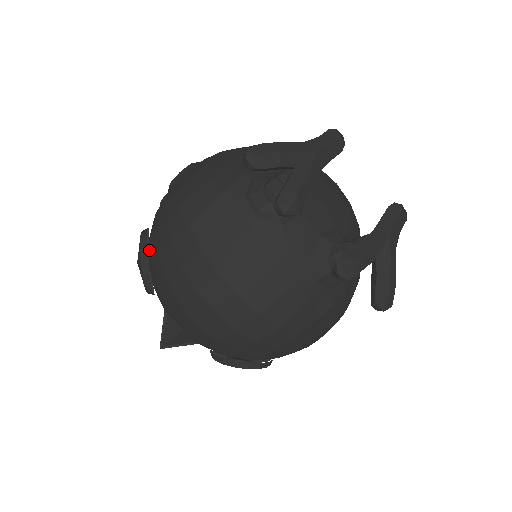
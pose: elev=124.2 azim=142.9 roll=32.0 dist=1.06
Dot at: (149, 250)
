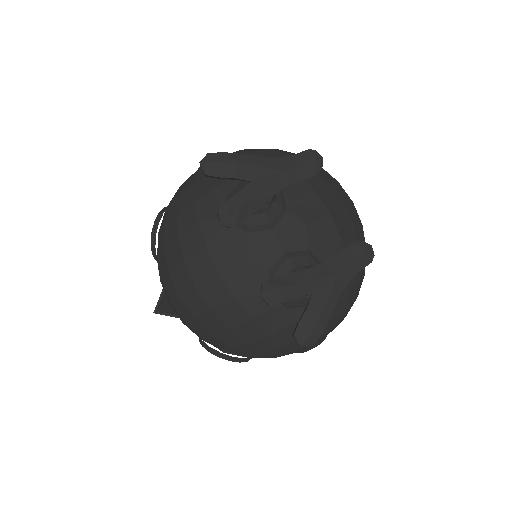
Dot at: occluded
